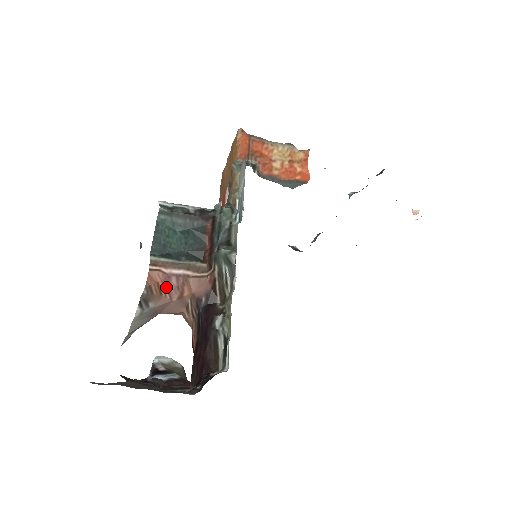
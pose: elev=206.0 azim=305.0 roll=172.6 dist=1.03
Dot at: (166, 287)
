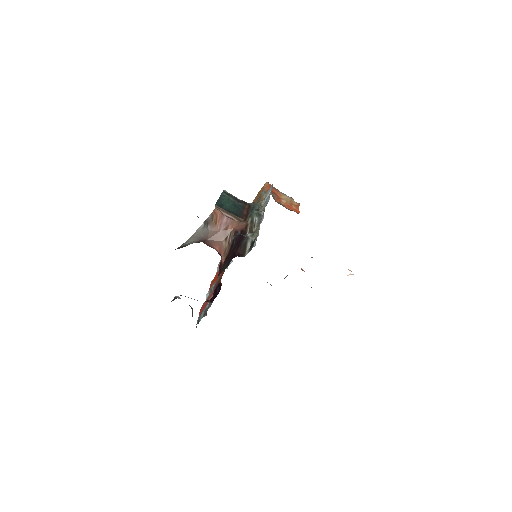
Dot at: (220, 221)
